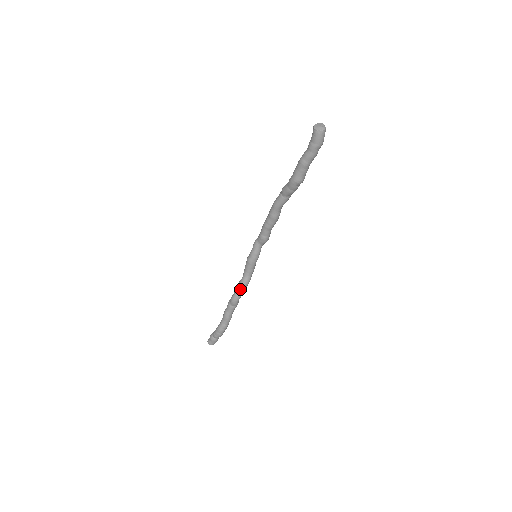
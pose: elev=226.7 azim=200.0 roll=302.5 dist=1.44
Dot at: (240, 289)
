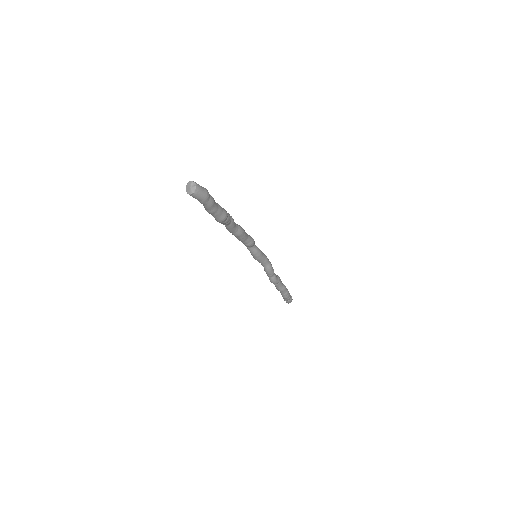
Dot at: (269, 275)
